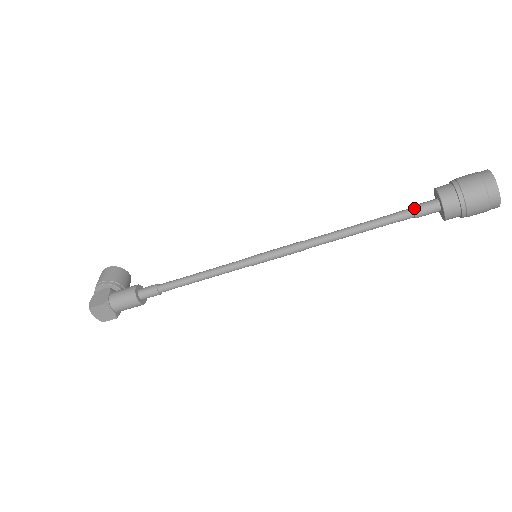
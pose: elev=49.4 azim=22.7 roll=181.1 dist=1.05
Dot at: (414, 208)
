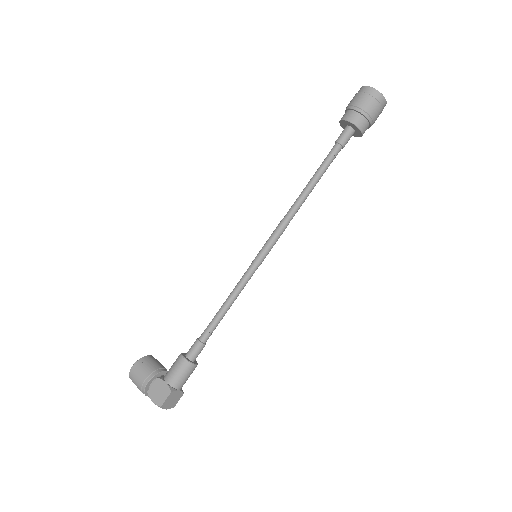
Dot at: (340, 142)
